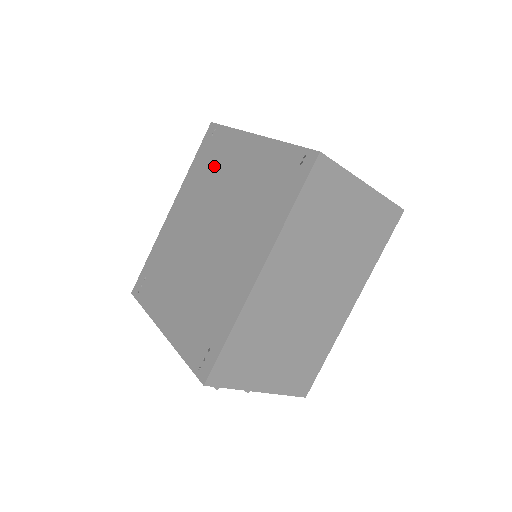
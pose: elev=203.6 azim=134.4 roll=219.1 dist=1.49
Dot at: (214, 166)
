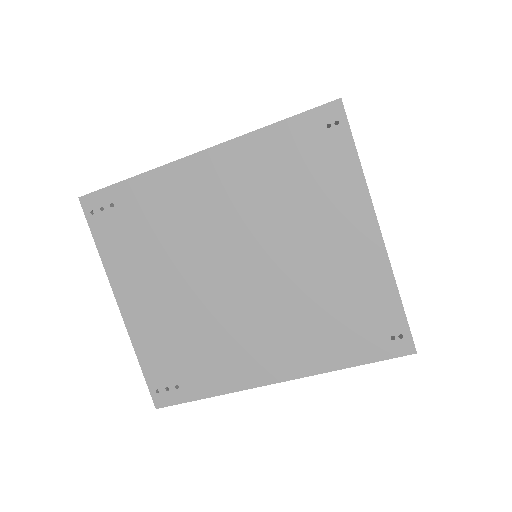
Dot at: (301, 186)
